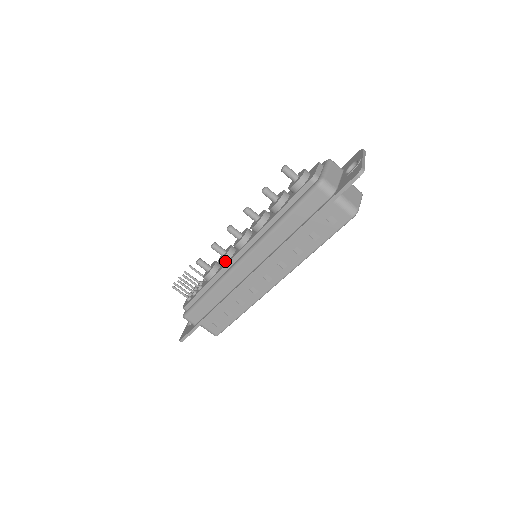
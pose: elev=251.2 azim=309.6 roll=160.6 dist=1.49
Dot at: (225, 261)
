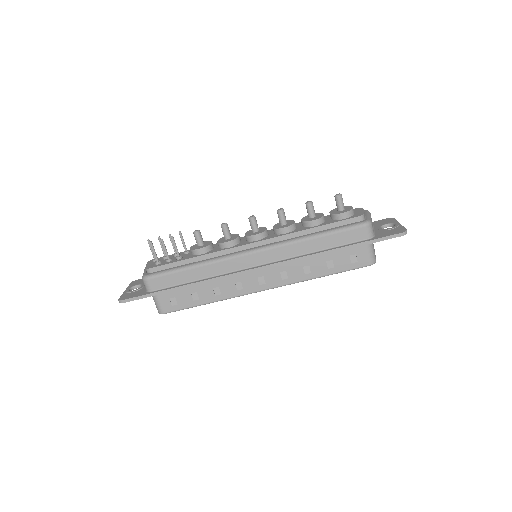
Dot at: (230, 245)
